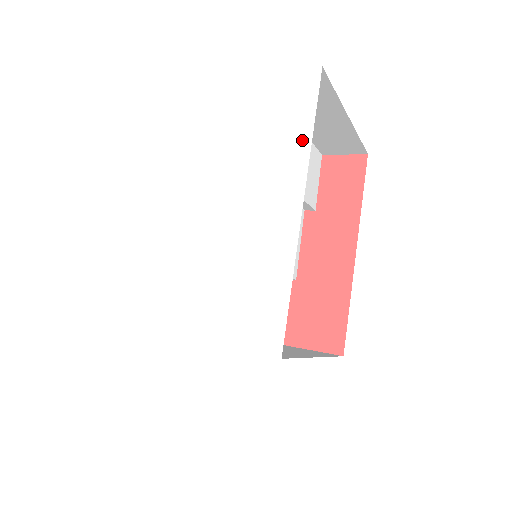
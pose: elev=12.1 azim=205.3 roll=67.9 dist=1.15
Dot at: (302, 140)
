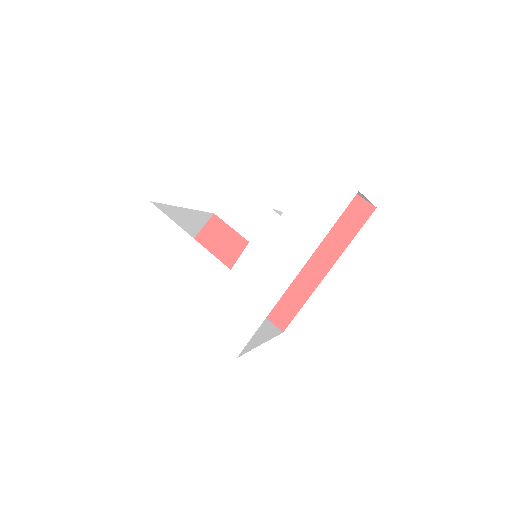
Dot at: (317, 235)
